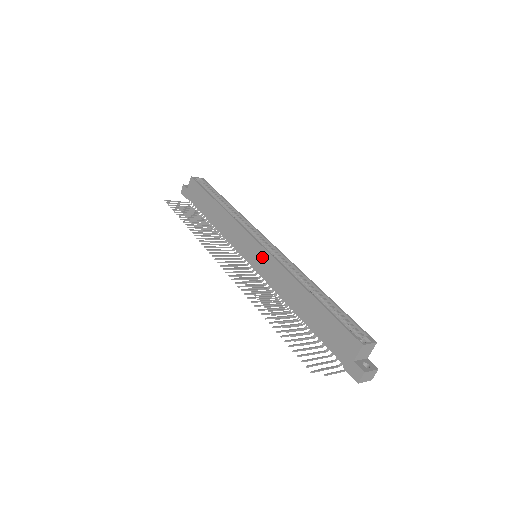
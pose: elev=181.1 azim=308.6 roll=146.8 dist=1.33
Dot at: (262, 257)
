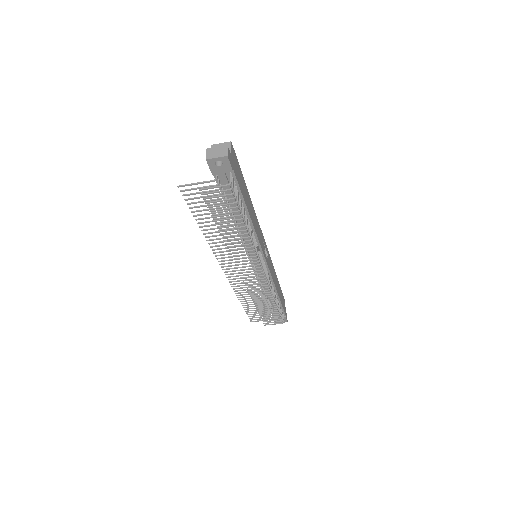
Dot at: occluded
